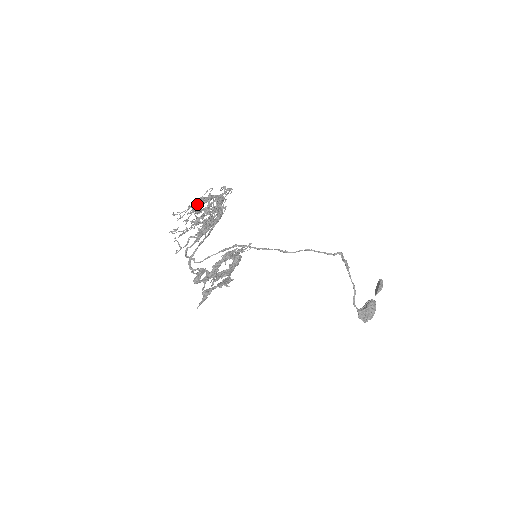
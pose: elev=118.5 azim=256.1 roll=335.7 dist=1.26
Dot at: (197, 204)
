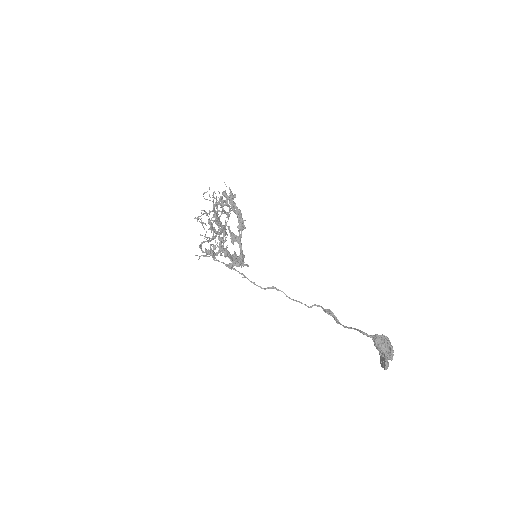
Dot at: (212, 217)
